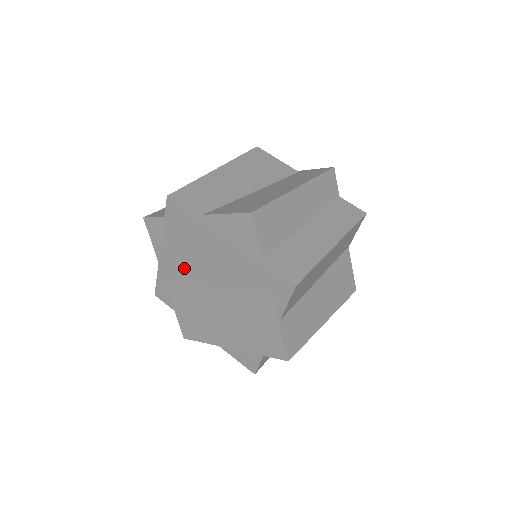
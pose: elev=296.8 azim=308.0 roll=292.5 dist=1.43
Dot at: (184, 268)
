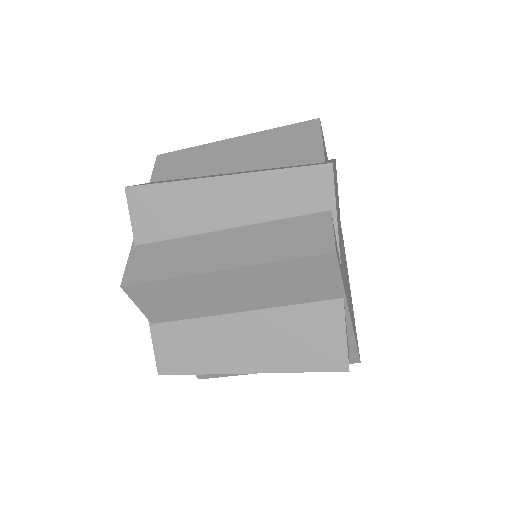
Dot at: occluded
